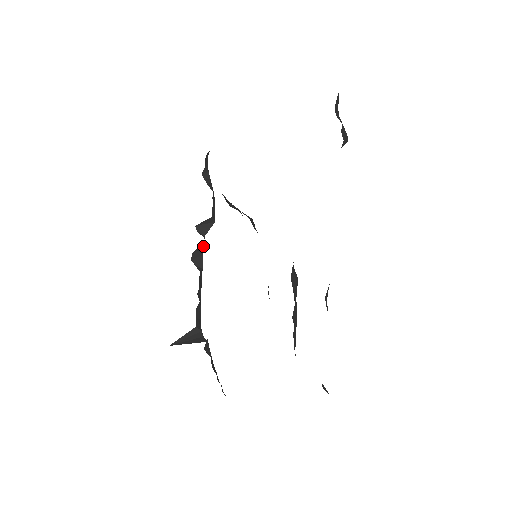
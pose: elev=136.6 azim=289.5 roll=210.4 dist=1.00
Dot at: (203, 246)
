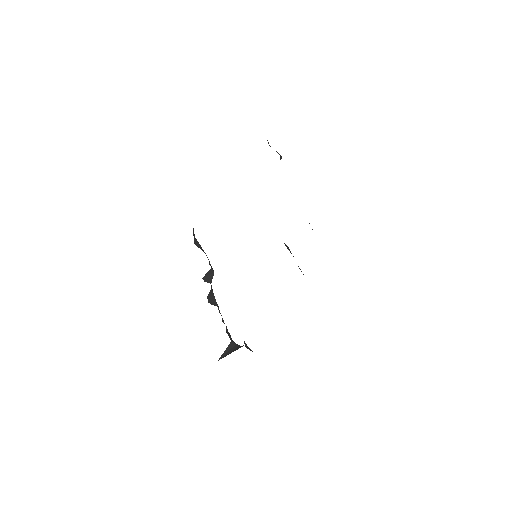
Dot at: (212, 291)
